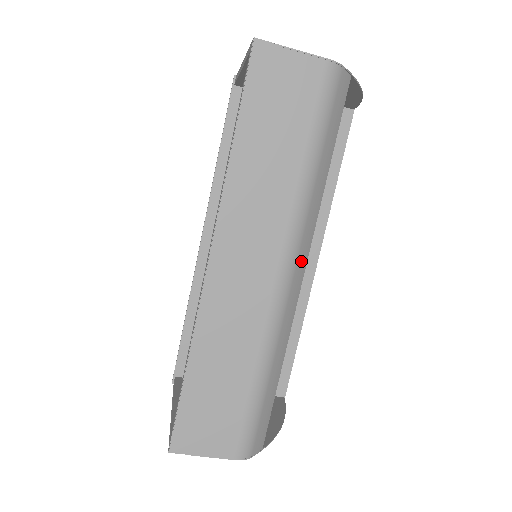
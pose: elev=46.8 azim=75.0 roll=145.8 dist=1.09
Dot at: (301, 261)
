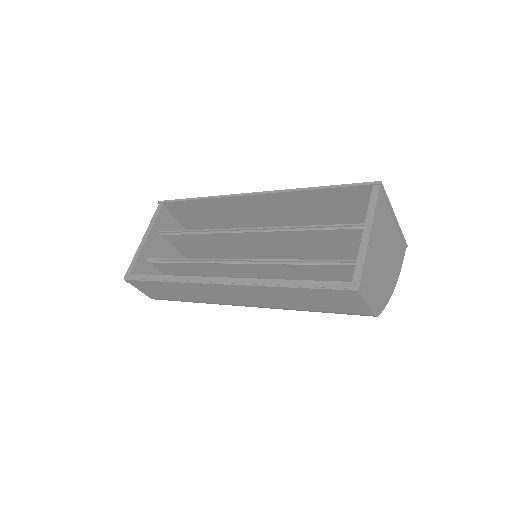
Dot at: occluded
